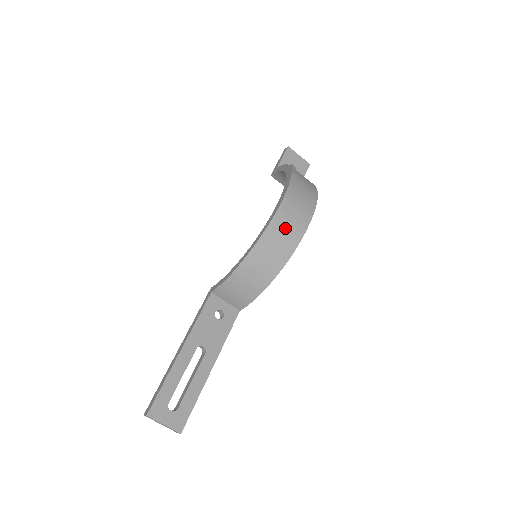
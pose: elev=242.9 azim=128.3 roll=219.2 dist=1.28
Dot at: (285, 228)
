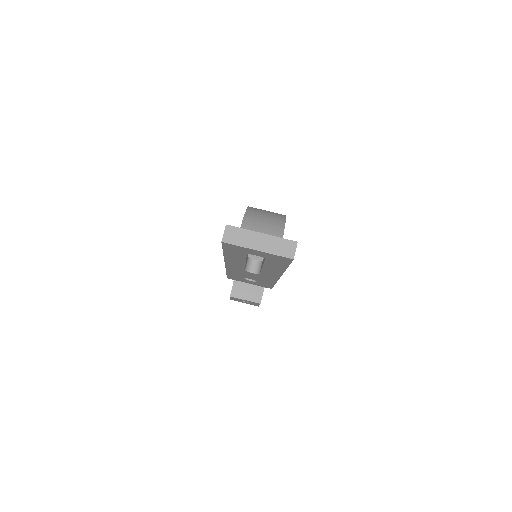
Dot at: occluded
